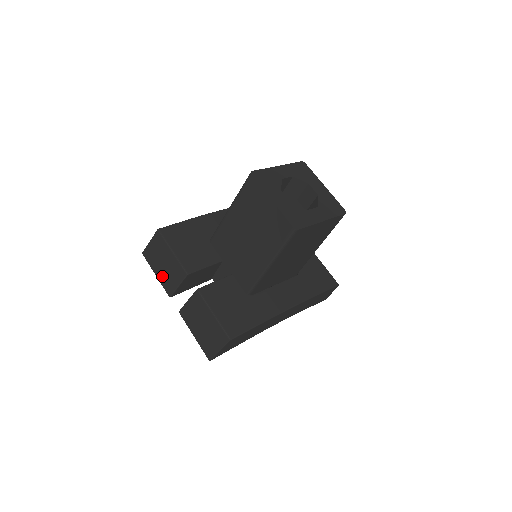
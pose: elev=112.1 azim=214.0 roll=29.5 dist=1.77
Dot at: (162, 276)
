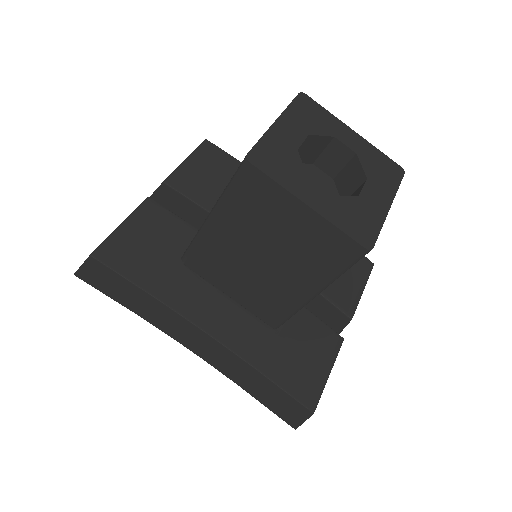
Dot at: occluded
